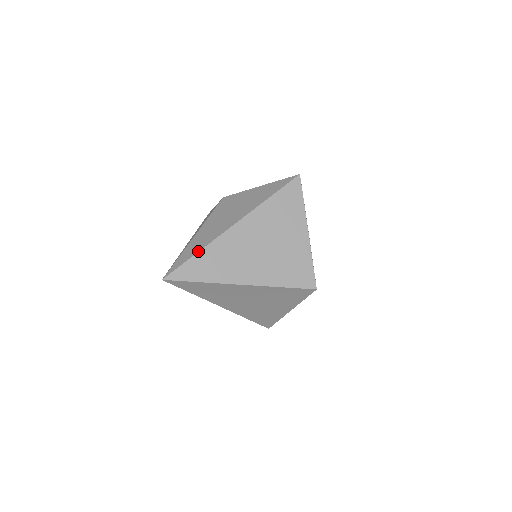
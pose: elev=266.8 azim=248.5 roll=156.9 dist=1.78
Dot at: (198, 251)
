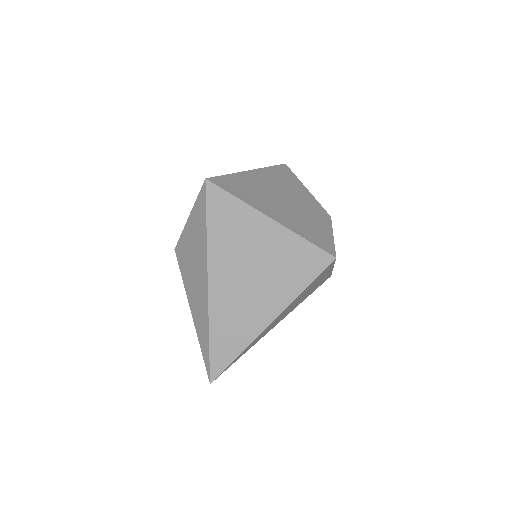
Dot at: (208, 338)
